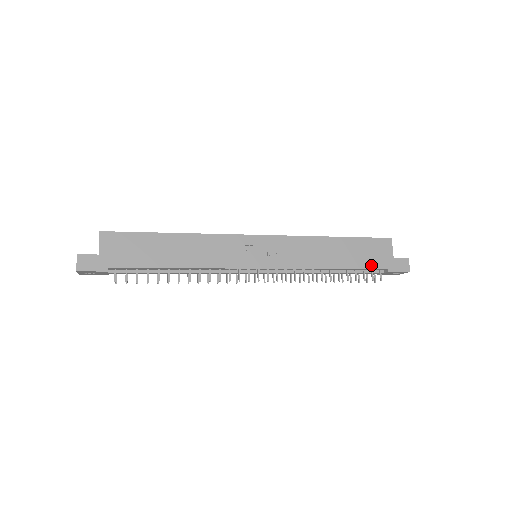
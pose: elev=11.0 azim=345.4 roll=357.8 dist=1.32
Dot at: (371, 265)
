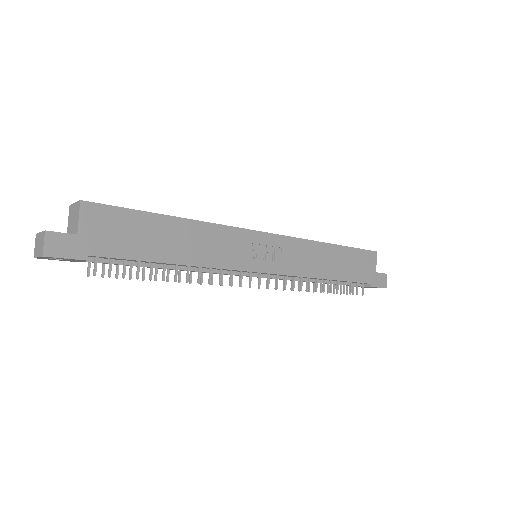
Dot at: (359, 278)
